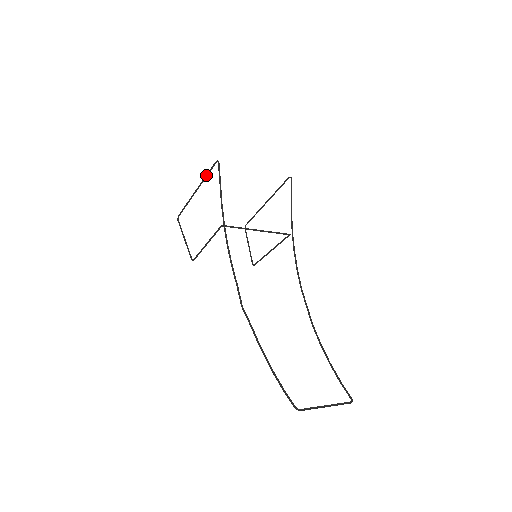
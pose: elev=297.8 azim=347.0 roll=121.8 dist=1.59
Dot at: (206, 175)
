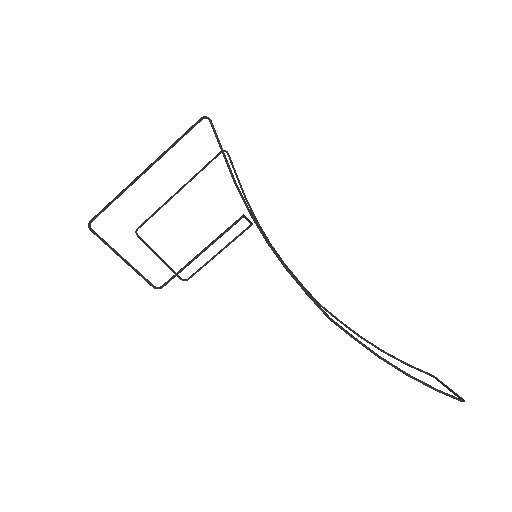
Dot at: occluded
